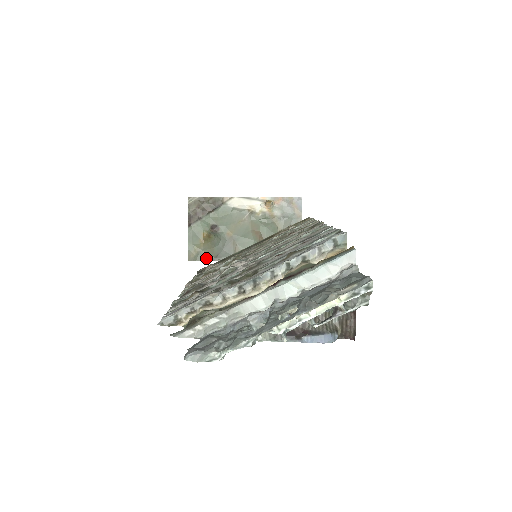
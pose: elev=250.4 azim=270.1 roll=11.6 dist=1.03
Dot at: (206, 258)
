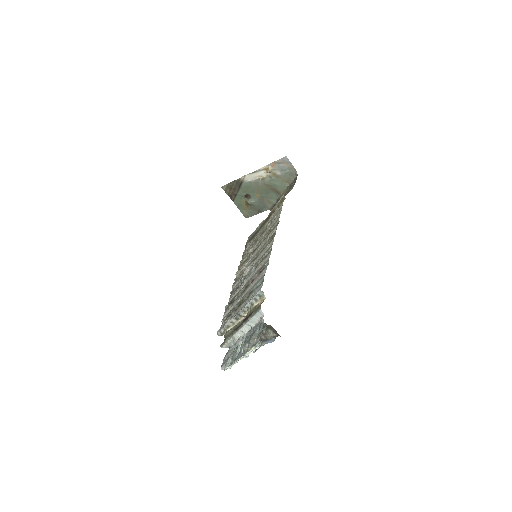
Dot at: (254, 213)
